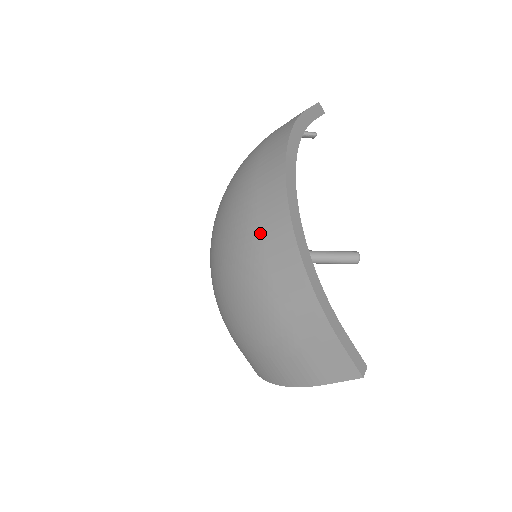
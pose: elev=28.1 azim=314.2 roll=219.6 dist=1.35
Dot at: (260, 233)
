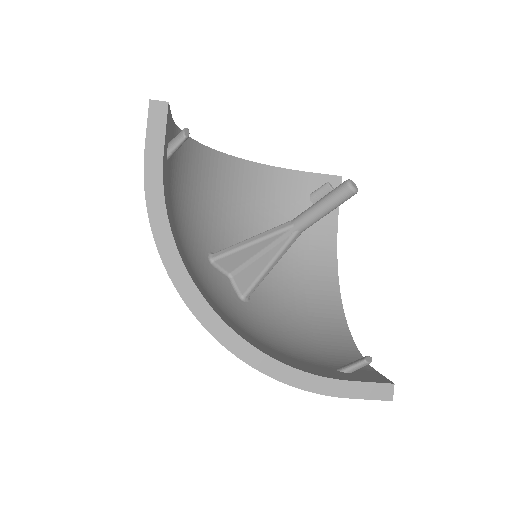
Dot at: occluded
